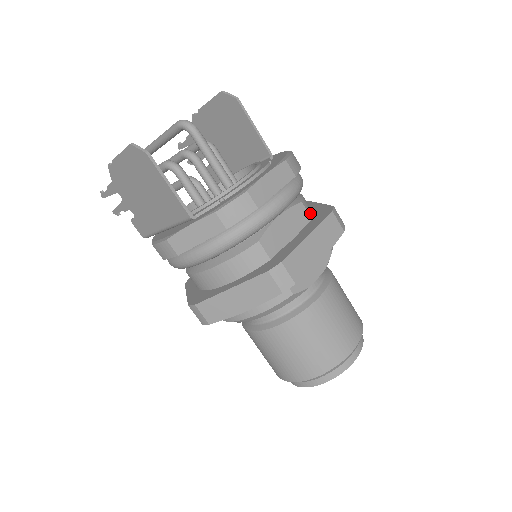
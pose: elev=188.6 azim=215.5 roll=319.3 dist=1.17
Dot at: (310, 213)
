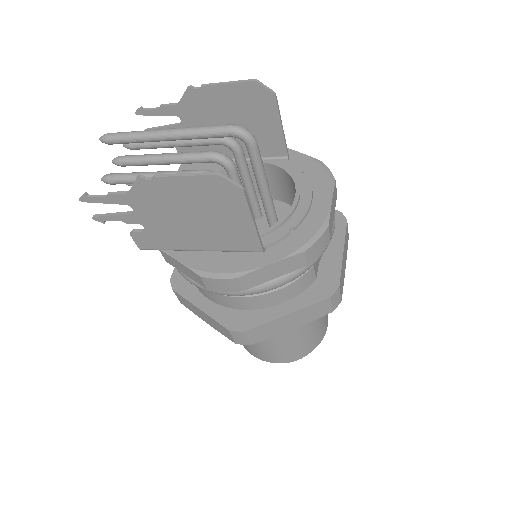
Dot at: occluded
